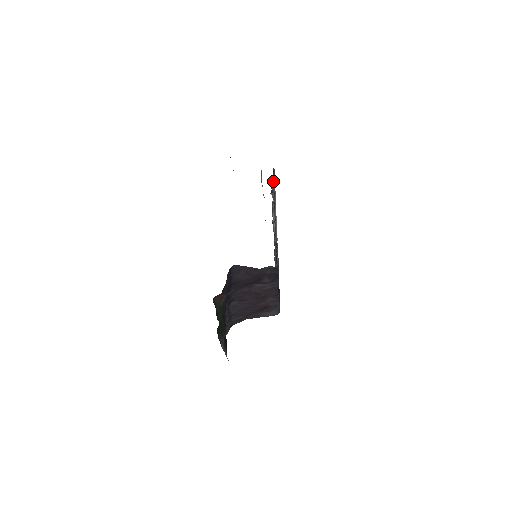
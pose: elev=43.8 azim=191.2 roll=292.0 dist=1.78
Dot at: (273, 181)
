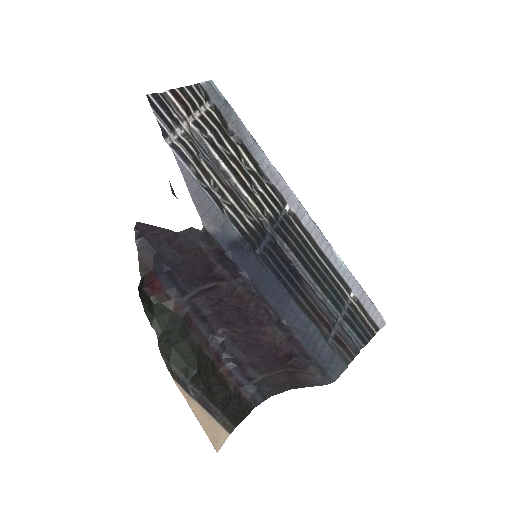
Dot at: (177, 91)
